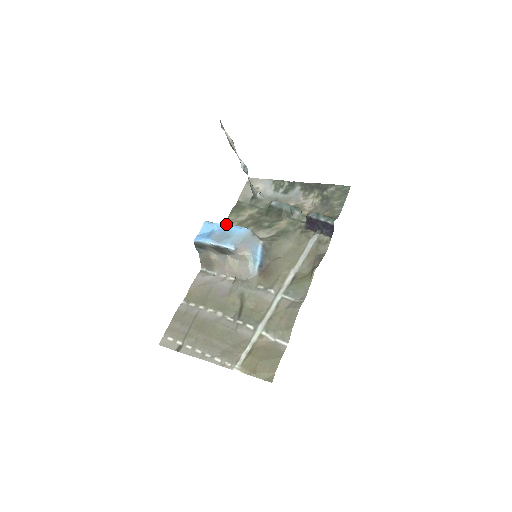
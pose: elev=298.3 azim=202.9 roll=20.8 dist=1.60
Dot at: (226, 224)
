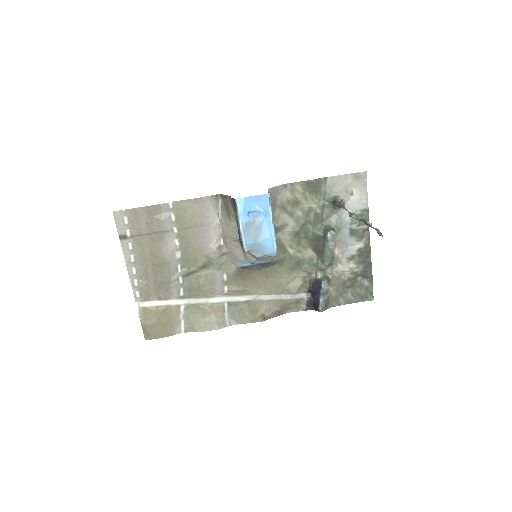
Dot at: occluded
